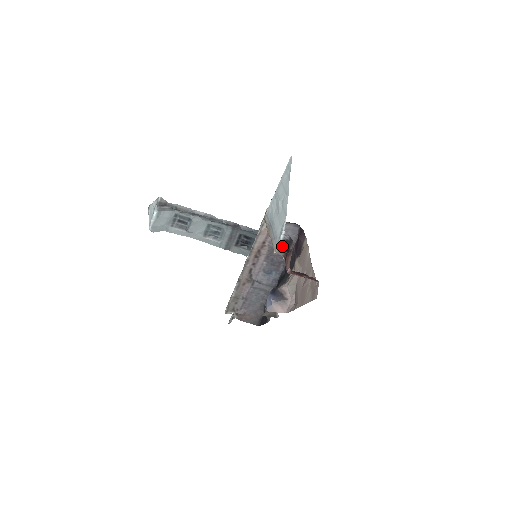
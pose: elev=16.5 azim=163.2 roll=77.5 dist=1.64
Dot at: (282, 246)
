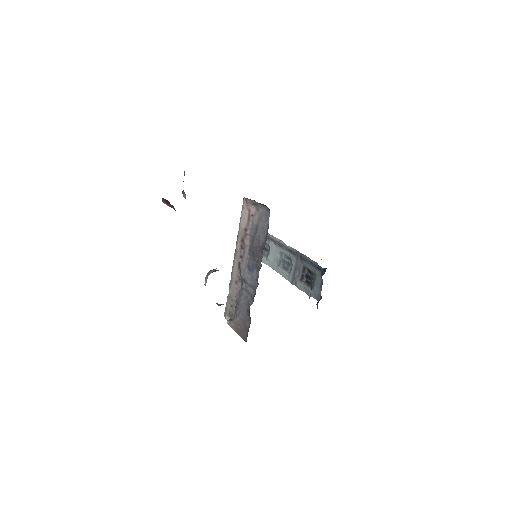
Dot at: occluded
